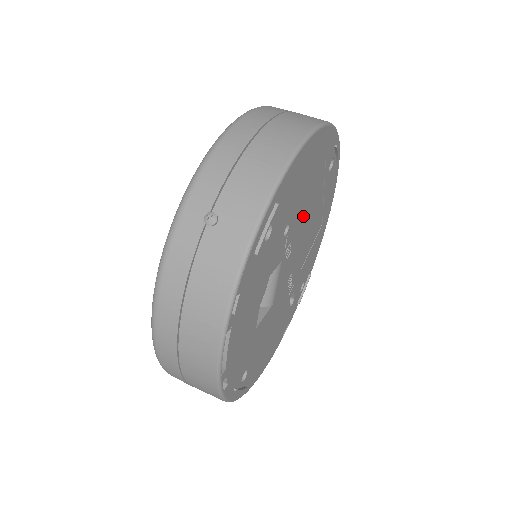
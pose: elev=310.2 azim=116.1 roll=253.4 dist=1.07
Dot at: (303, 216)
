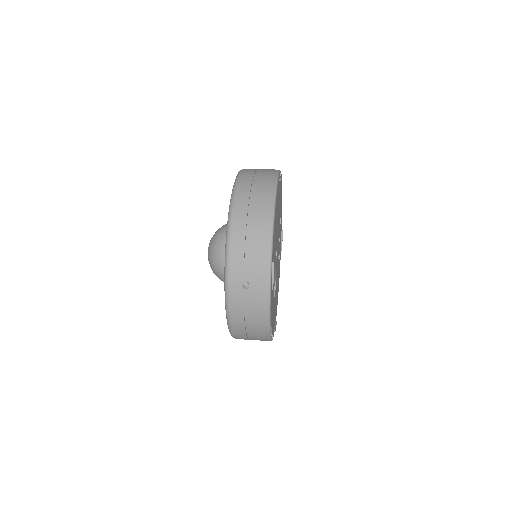
Dot at: occluded
